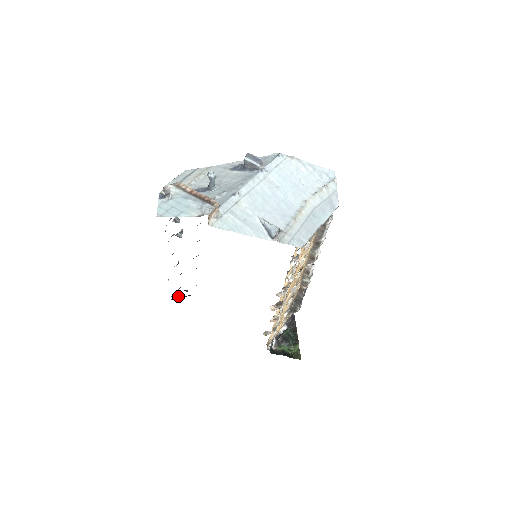
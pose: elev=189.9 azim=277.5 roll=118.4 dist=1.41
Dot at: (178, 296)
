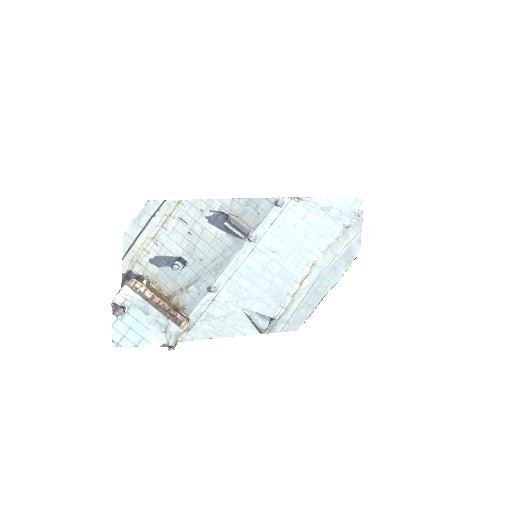
Dot at: occluded
